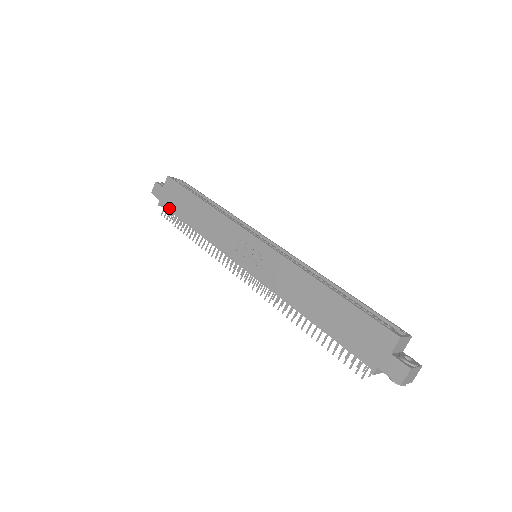
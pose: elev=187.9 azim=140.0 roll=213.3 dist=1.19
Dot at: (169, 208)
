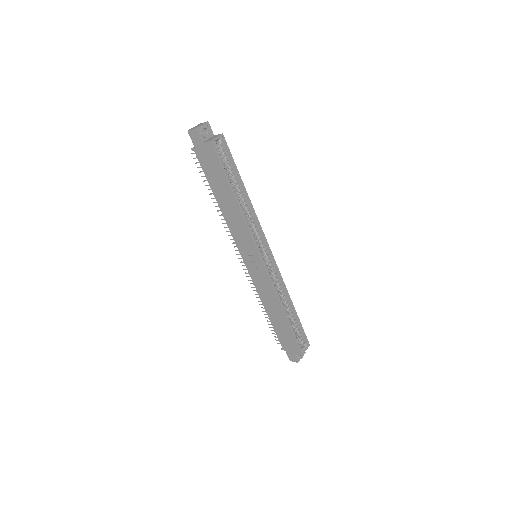
Dot at: (202, 166)
